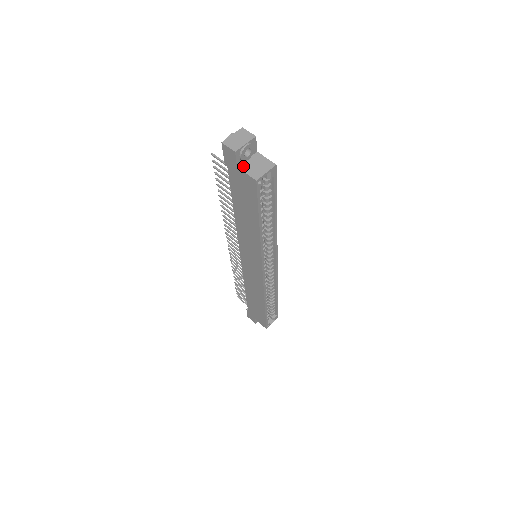
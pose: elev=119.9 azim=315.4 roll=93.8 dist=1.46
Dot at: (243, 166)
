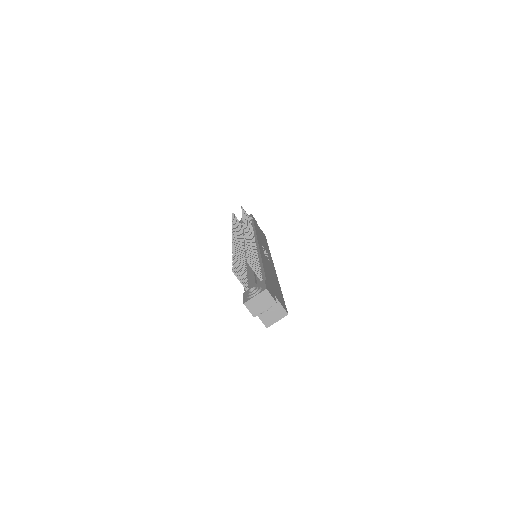
Dot at: occluded
